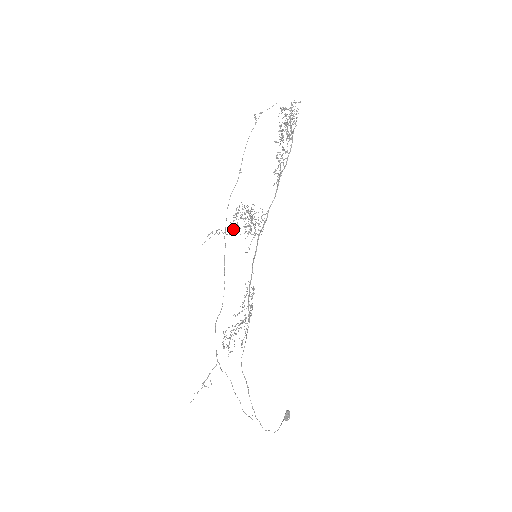
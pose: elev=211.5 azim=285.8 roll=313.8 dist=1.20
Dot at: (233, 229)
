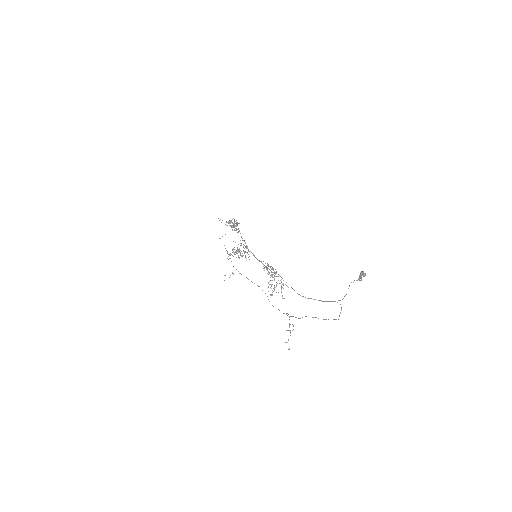
Dot at: occluded
